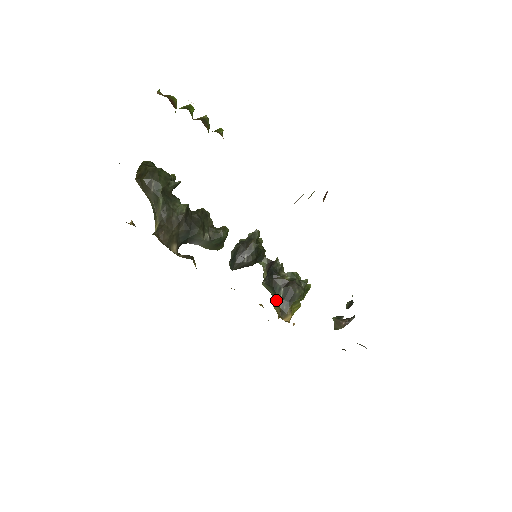
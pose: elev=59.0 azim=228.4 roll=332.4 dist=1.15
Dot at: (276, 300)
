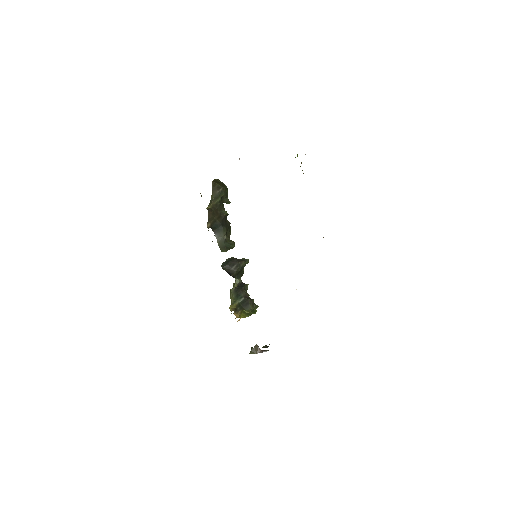
Dot at: (235, 302)
